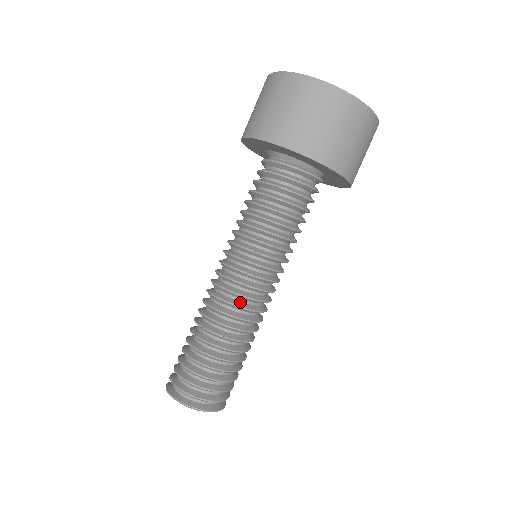
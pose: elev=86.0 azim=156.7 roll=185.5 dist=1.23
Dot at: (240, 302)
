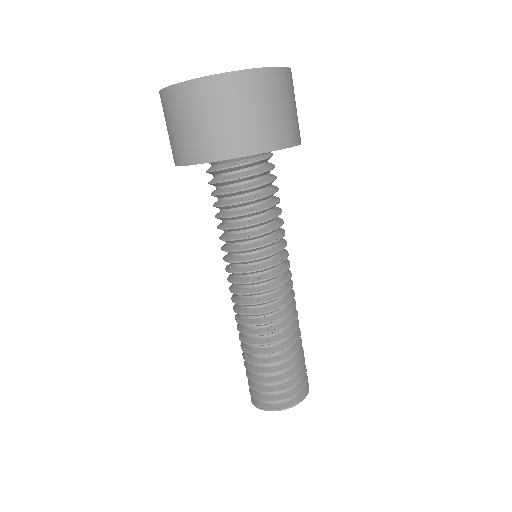
Dot at: (259, 308)
